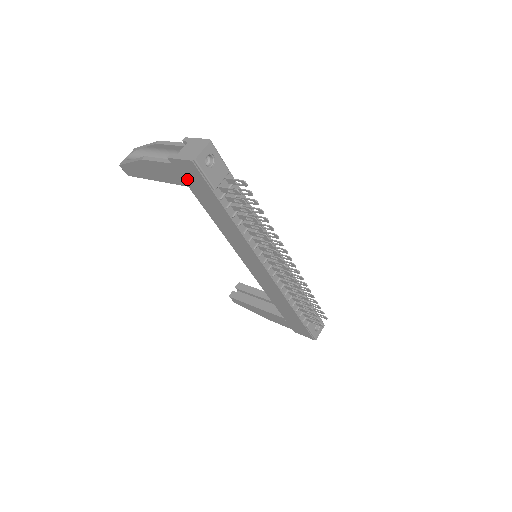
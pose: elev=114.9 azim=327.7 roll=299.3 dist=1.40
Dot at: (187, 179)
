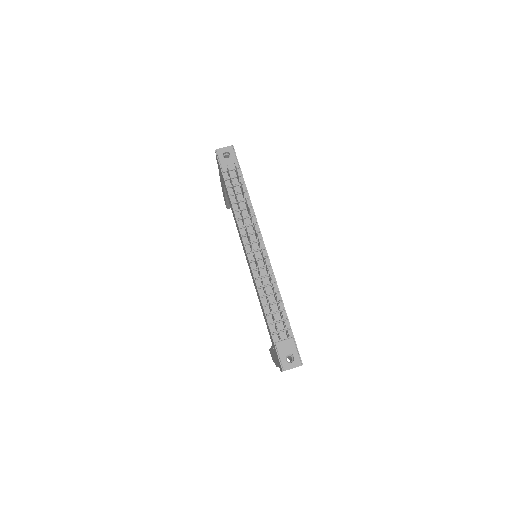
Dot at: occluded
